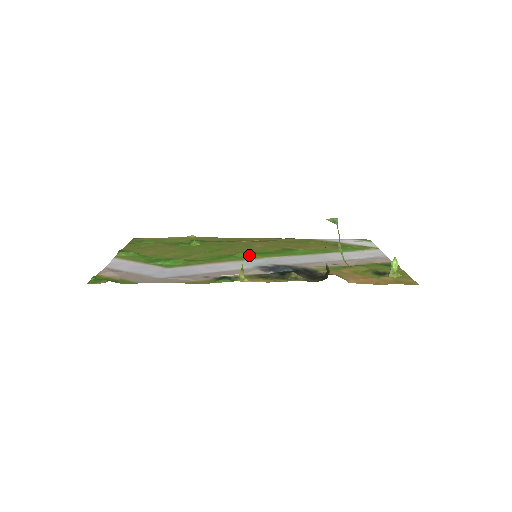
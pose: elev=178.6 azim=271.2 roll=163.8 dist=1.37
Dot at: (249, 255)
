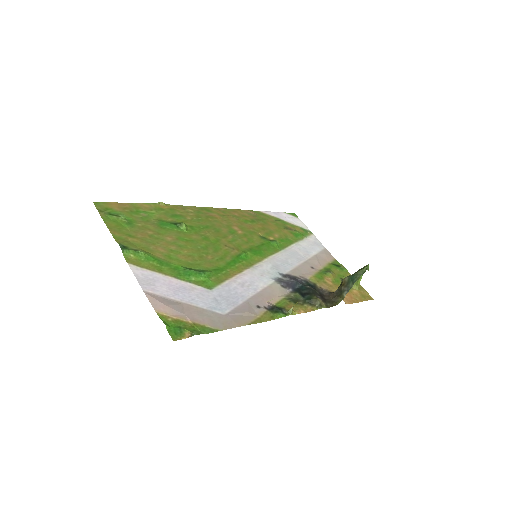
Dot at: (252, 255)
